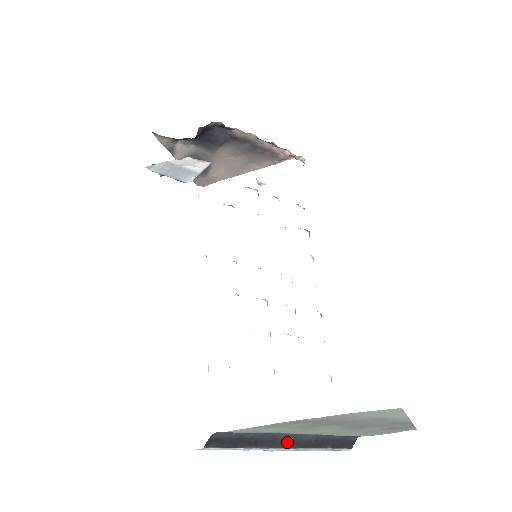
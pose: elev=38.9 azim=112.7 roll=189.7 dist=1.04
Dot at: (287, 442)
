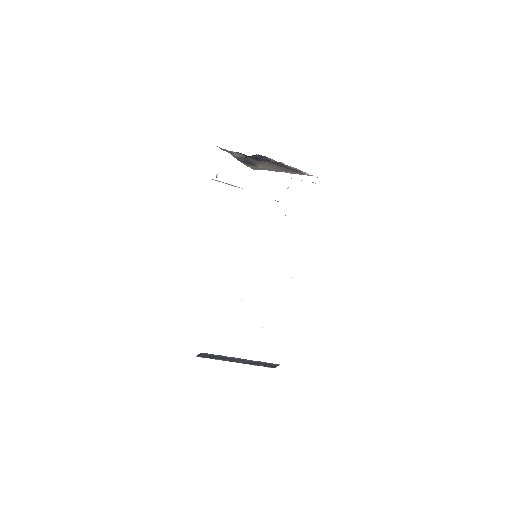
Dot at: (239, 360)
